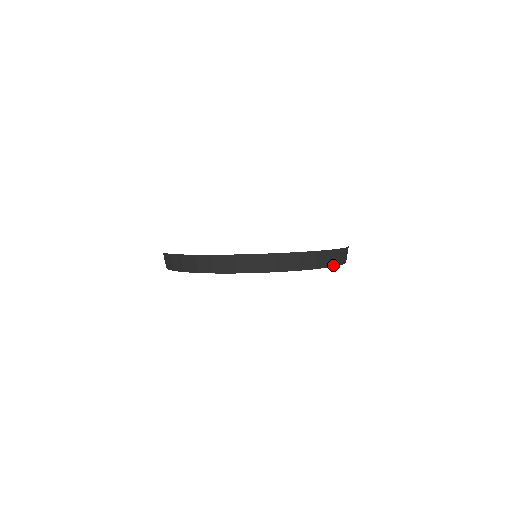
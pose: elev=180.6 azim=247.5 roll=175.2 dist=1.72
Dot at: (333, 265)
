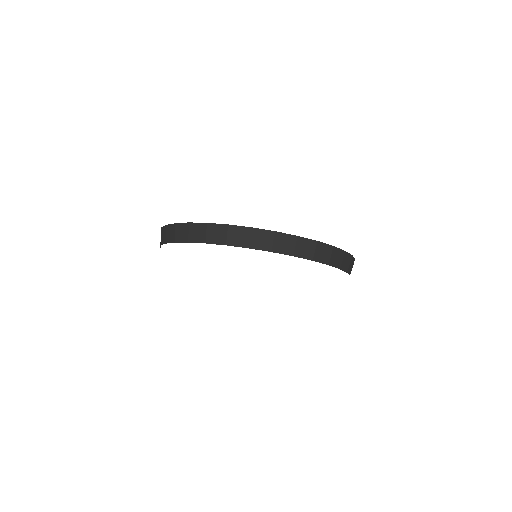
Dot at: (320, 261)
